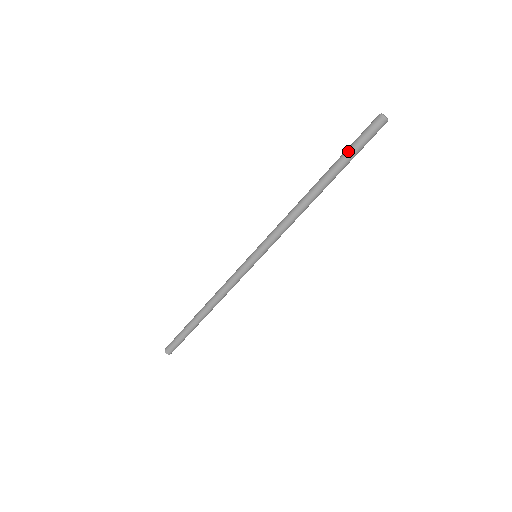
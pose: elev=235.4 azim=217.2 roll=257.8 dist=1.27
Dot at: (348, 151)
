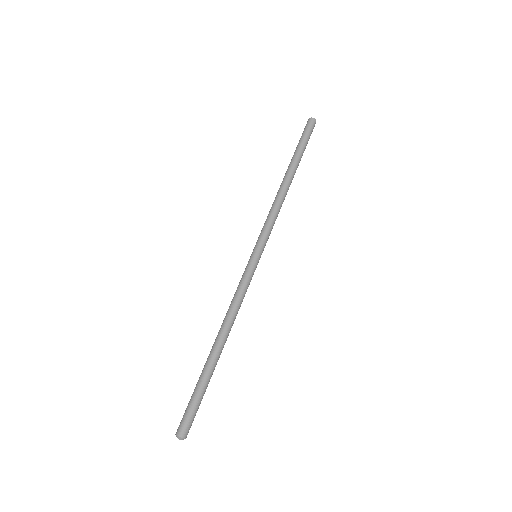
Dot at: (298, 144)
